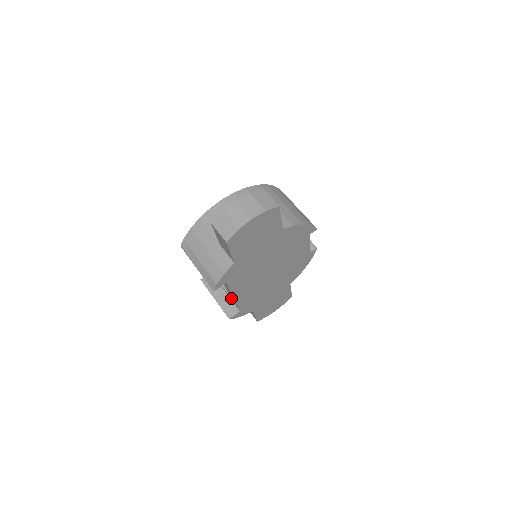
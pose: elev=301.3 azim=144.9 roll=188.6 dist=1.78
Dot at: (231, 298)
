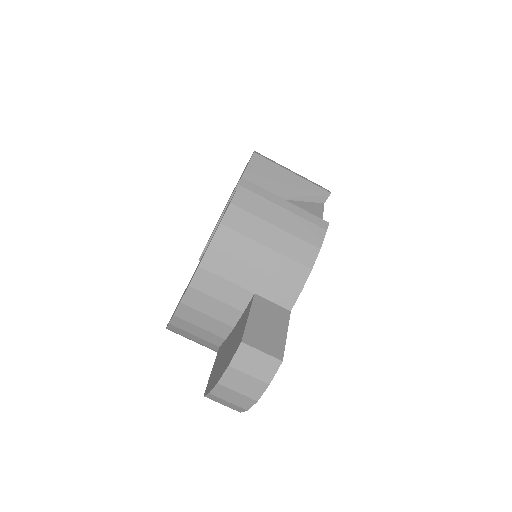
Dot at: occluded
